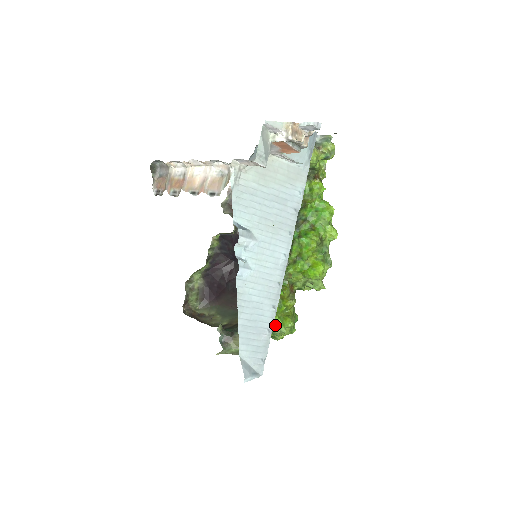
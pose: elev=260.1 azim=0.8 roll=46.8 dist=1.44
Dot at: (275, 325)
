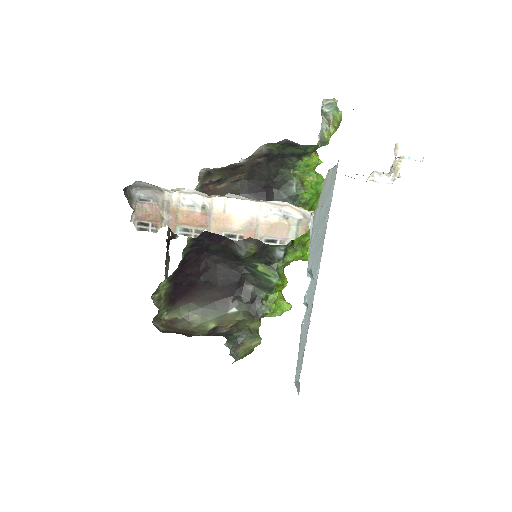
Dot at: (273, 313)
